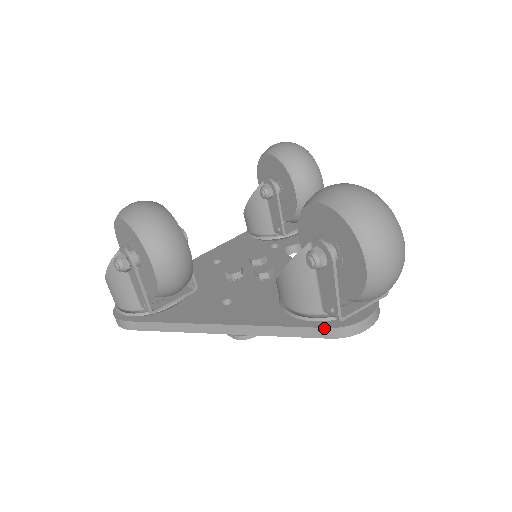
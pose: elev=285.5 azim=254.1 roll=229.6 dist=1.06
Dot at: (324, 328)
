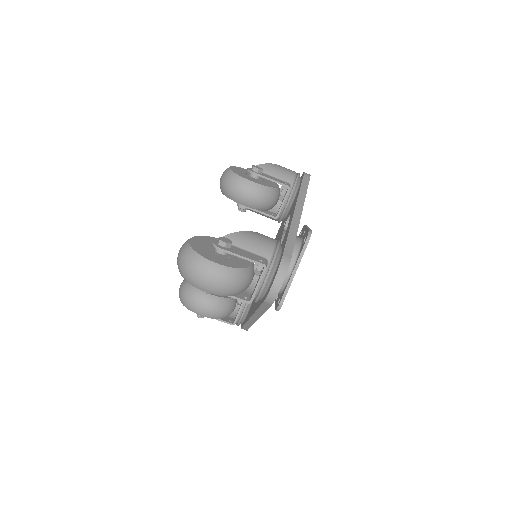
Dot at: (263, 303)
